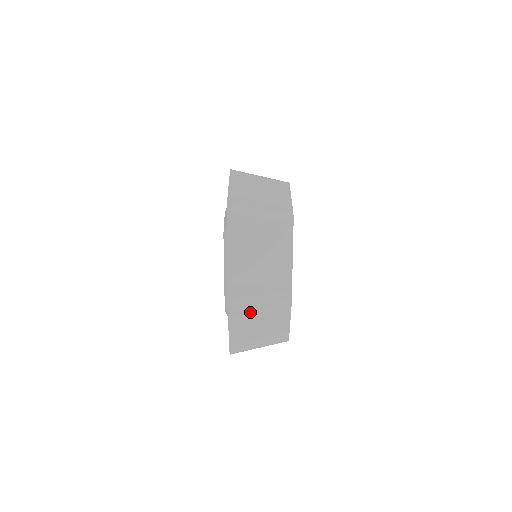
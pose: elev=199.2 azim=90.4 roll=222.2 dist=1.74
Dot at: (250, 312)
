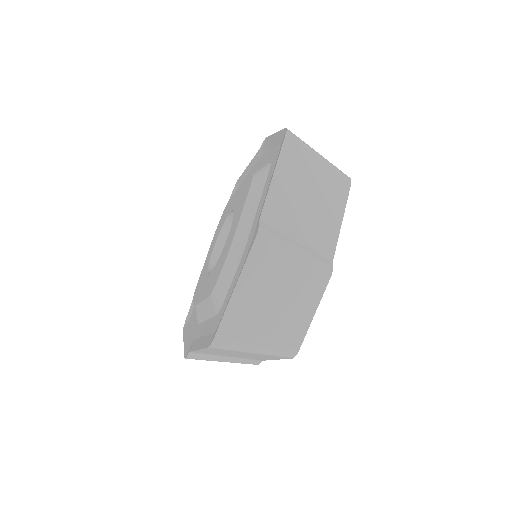
Dot at: (275, 270)
